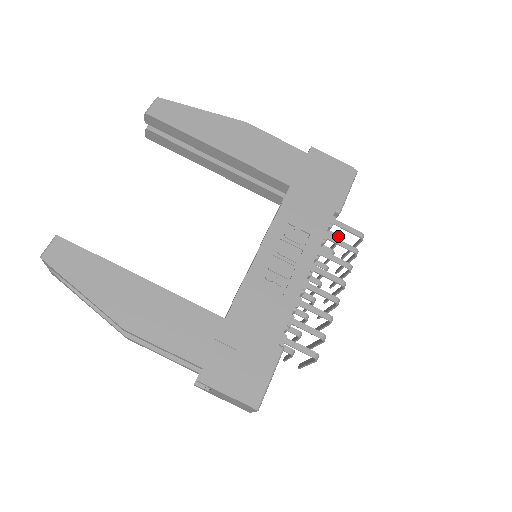
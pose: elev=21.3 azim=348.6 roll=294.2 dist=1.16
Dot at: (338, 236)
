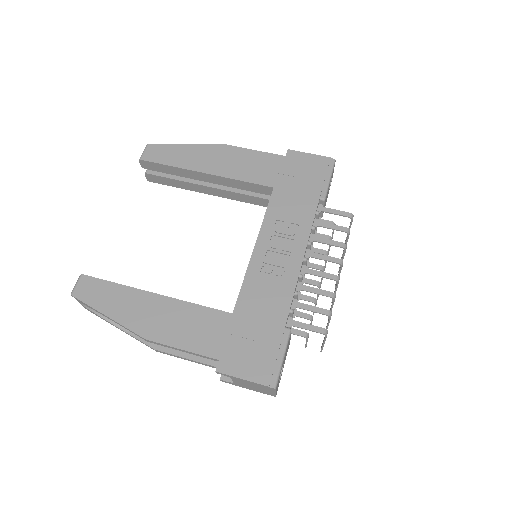
Dot at: (332, 222)
